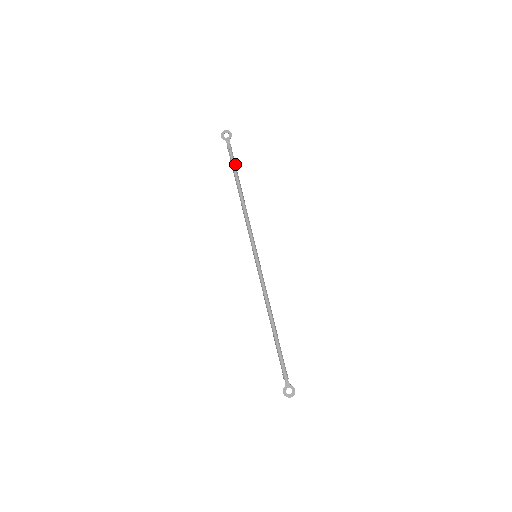
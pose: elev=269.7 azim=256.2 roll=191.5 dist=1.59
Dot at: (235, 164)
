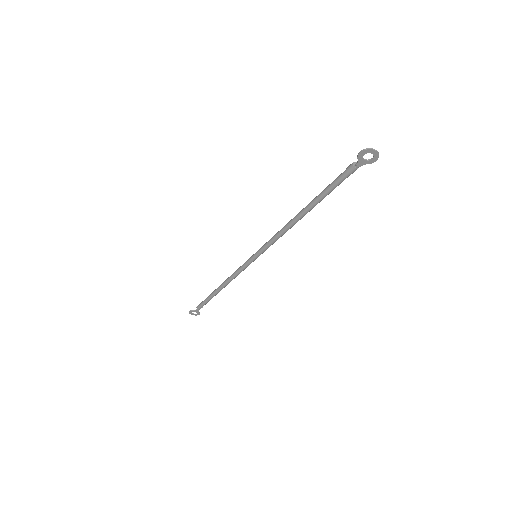
Dot at: occluded
